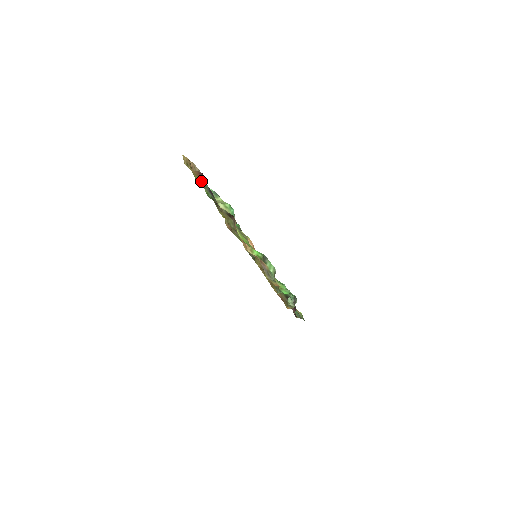
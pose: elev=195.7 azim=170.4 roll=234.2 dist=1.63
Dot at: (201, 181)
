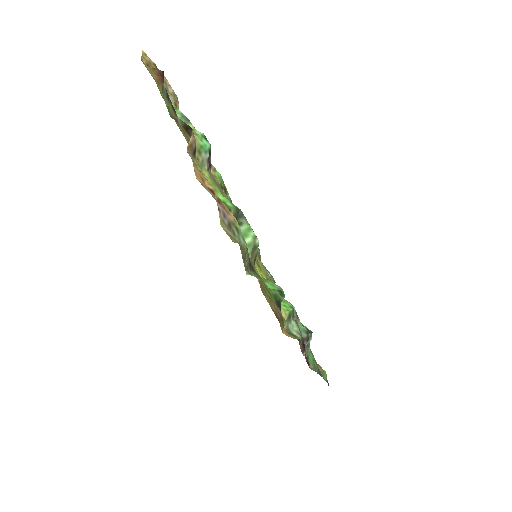
Dot at: (161, 87)
